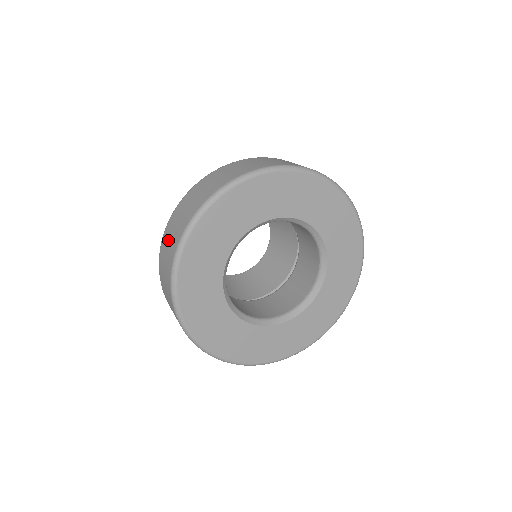
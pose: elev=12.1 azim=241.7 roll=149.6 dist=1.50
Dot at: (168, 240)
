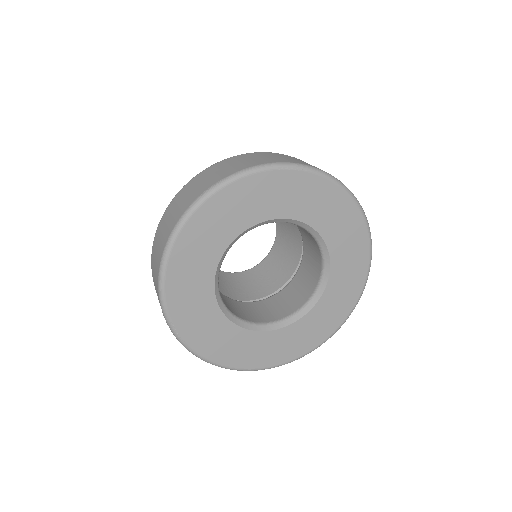
Dot at: (158, 242)
